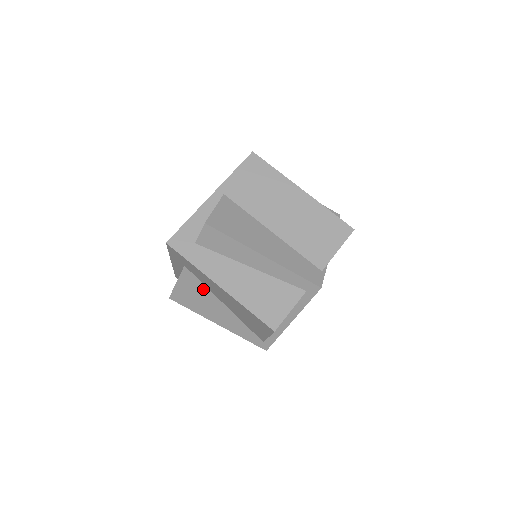
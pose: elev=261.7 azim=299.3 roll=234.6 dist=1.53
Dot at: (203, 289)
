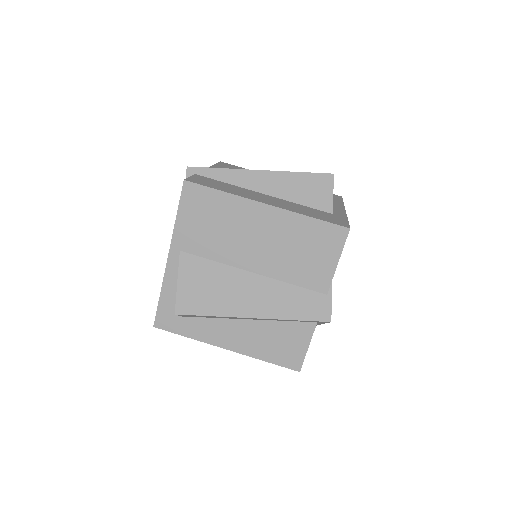
Dot at: occluded
